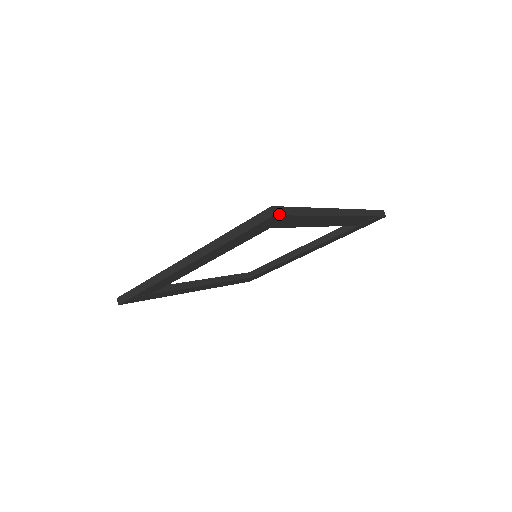
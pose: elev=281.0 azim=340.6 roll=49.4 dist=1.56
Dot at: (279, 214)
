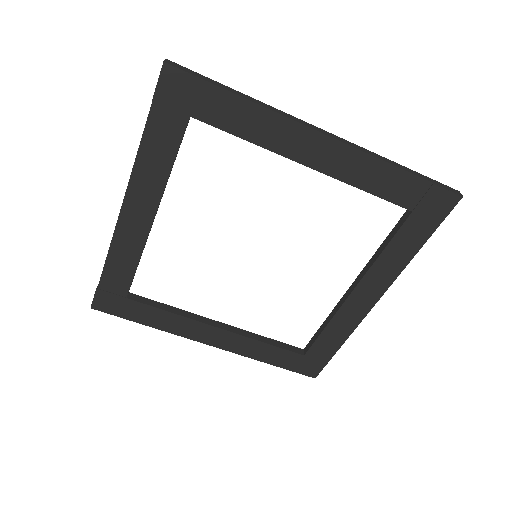
Dot at: (175, 66)
